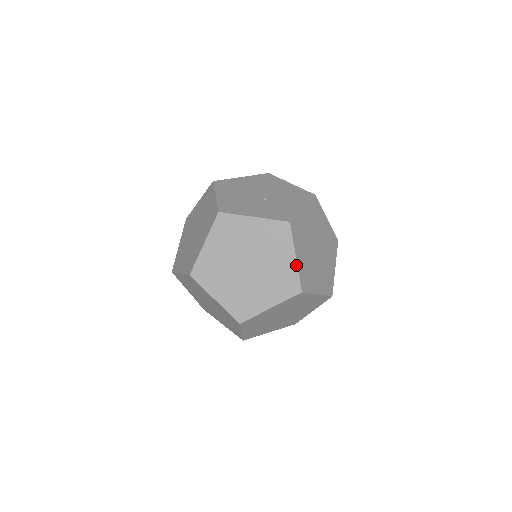
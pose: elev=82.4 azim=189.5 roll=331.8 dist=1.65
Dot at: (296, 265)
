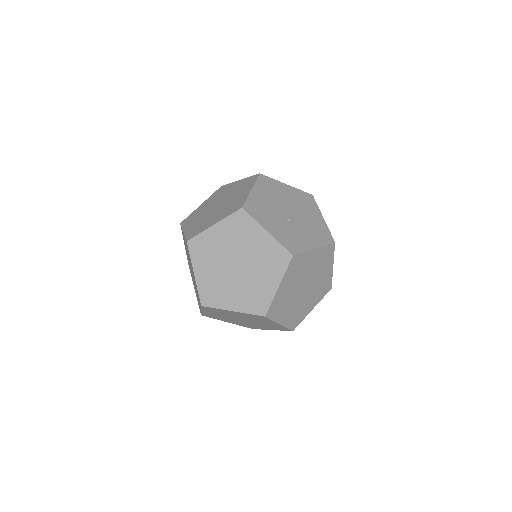
Dot at: (275, 292)
